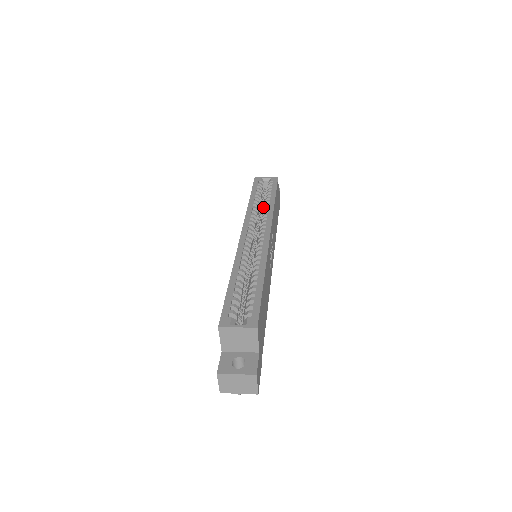
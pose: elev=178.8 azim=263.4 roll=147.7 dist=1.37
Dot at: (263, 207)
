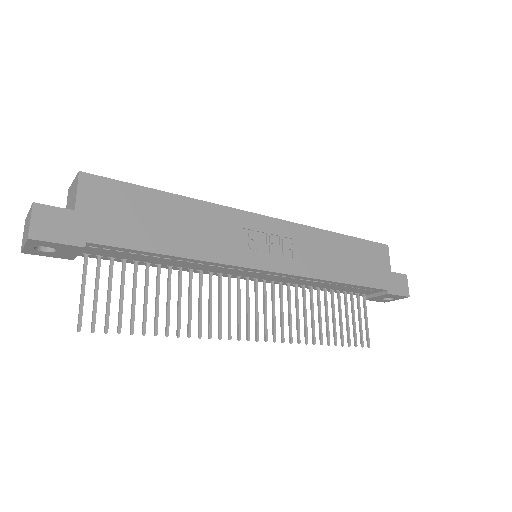
Dot at: occluded
